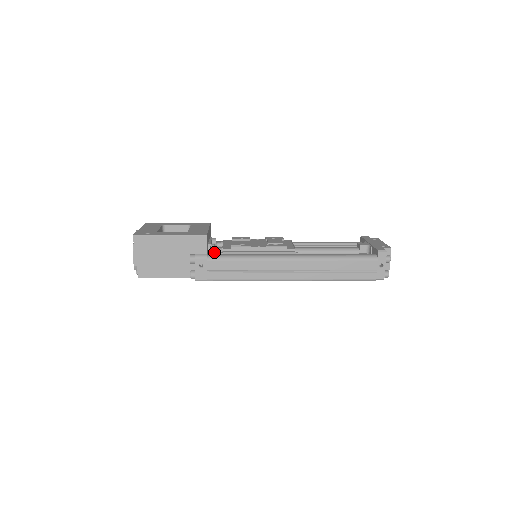
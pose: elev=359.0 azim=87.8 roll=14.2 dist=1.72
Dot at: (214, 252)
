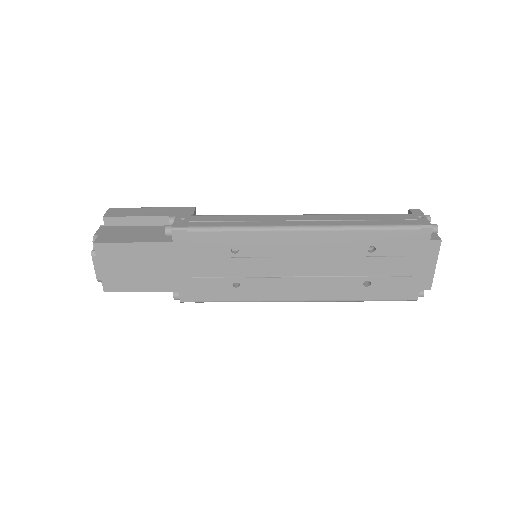
Dot at: occluded
